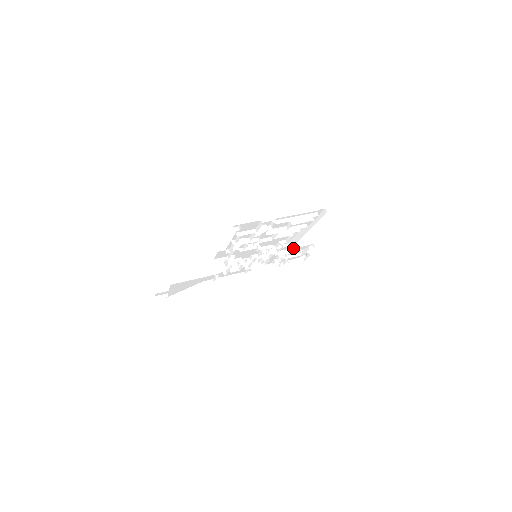
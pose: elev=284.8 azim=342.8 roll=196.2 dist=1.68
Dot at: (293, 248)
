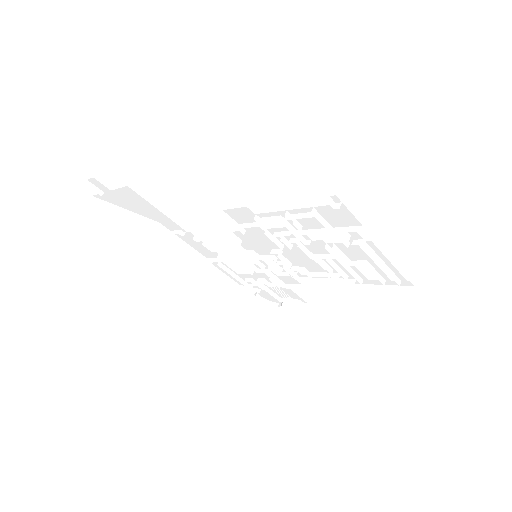
Dot at: (293, 287)
